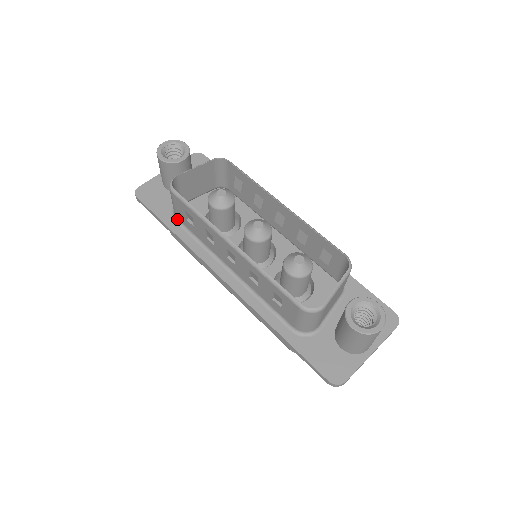
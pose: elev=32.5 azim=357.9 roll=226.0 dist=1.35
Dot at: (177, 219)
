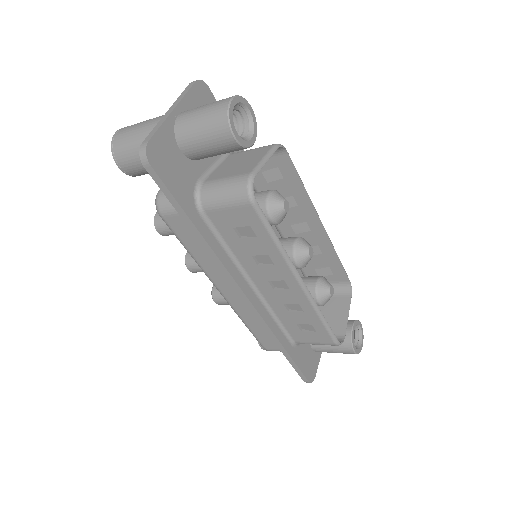
Dot at: (205, 213)
